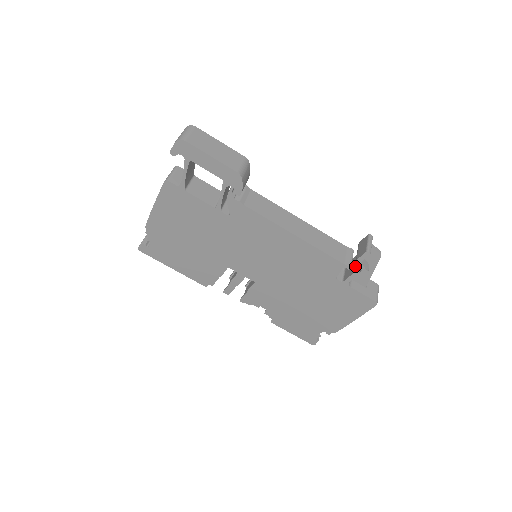
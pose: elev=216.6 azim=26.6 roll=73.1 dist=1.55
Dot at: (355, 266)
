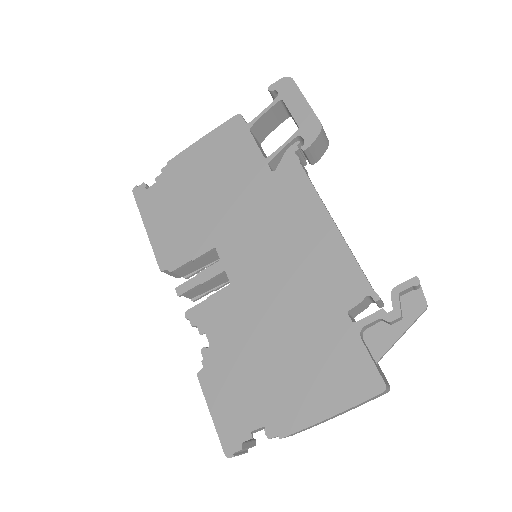
Dot at: occluded
